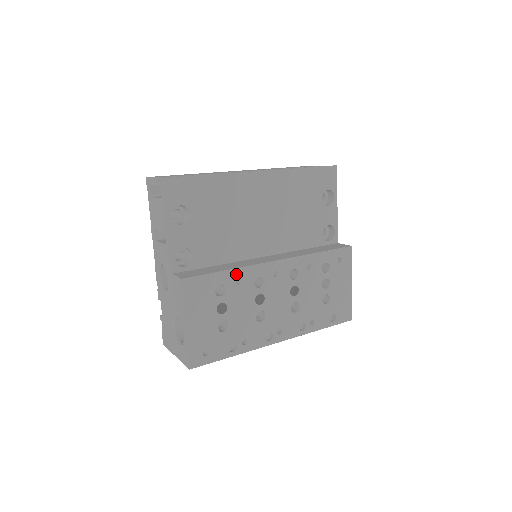
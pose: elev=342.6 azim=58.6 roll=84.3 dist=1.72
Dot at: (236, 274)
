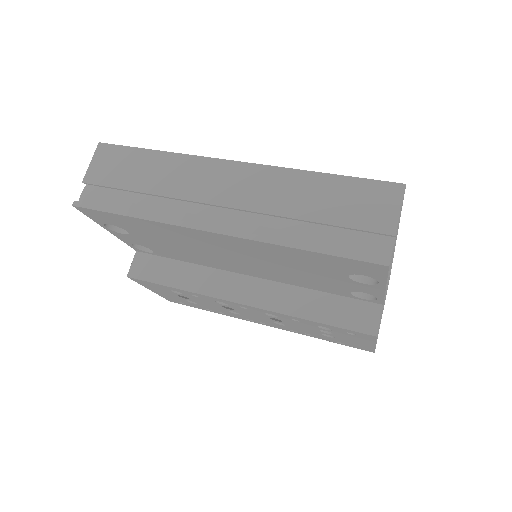
Dot at: (189, 292)
